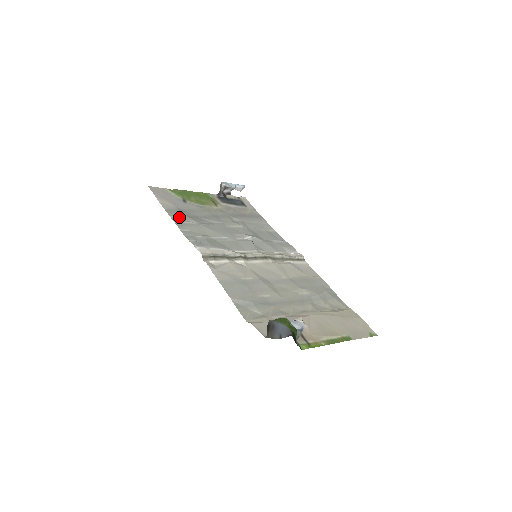
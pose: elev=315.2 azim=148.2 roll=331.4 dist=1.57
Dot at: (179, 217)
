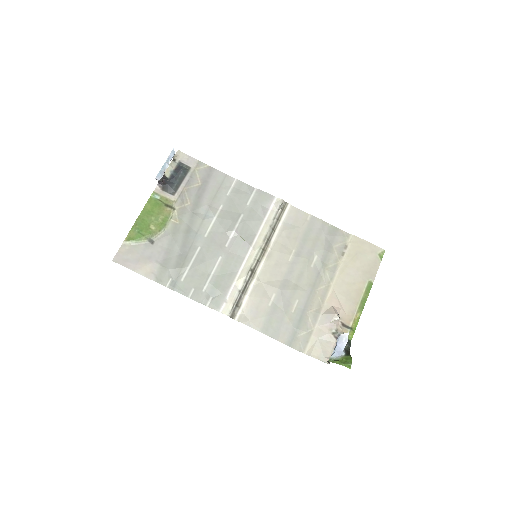
Dot at: (172, 278)
